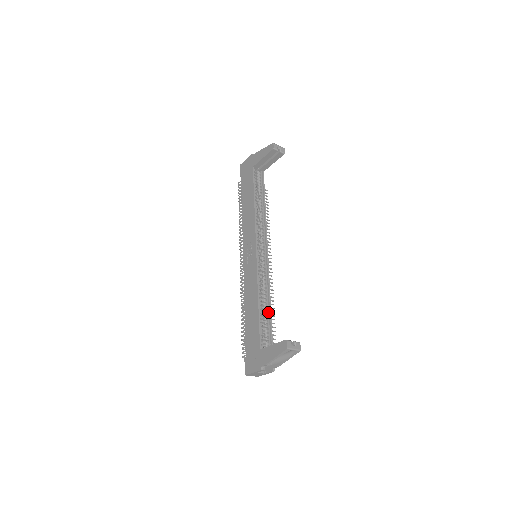
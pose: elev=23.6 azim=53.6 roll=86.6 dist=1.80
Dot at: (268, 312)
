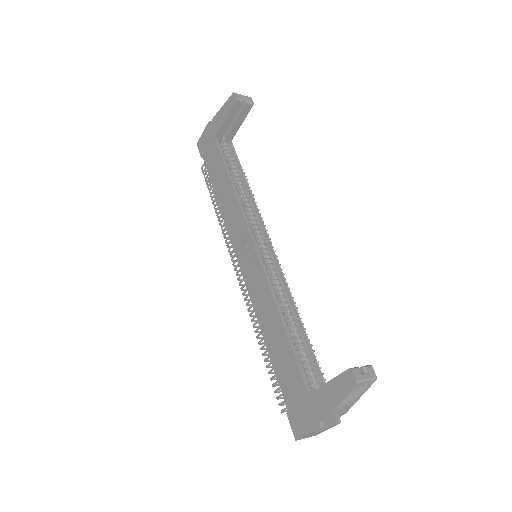
Dot at: (300, 332)
